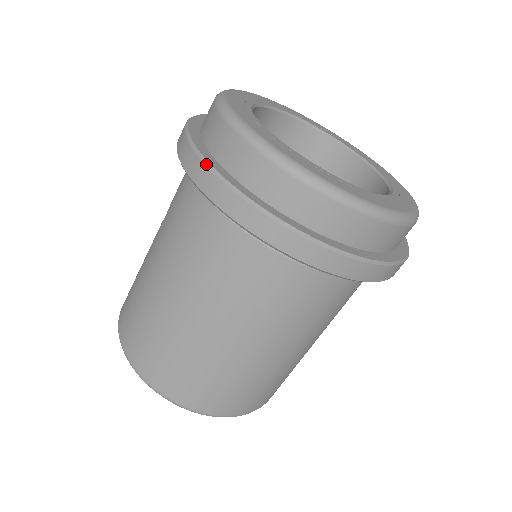
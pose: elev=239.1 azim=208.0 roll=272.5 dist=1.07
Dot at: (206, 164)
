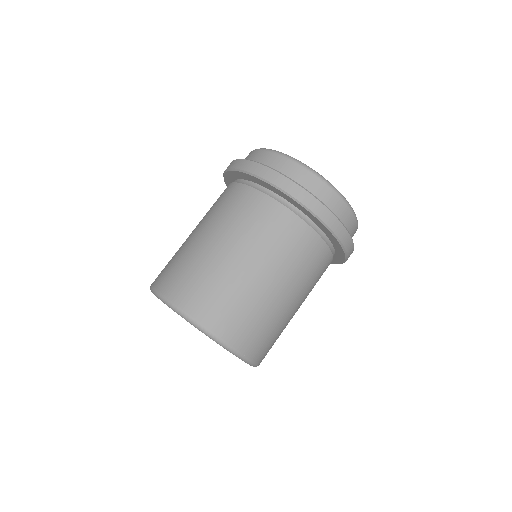
Dot at: occluded
